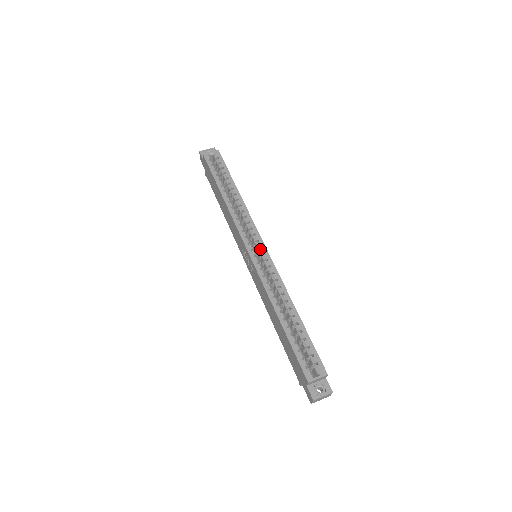
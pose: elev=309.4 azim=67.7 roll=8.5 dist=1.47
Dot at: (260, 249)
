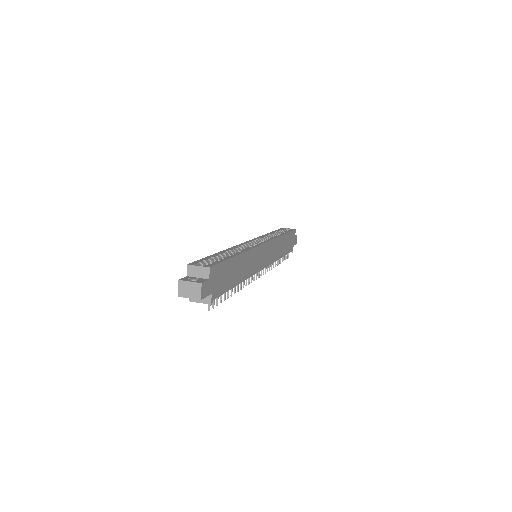
Dot at: occluded
